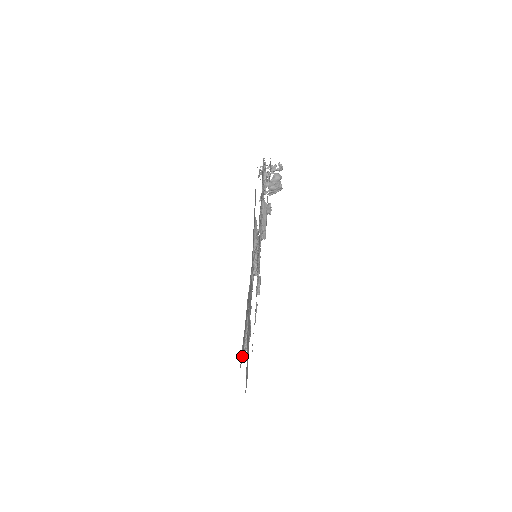
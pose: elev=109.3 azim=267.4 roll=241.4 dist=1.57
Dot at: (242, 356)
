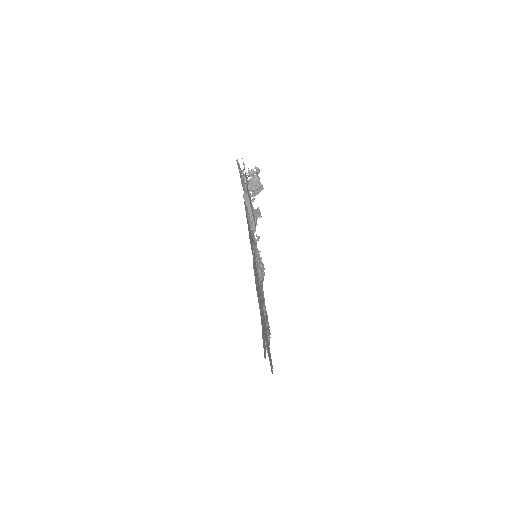
Dot at: (265, 350)
